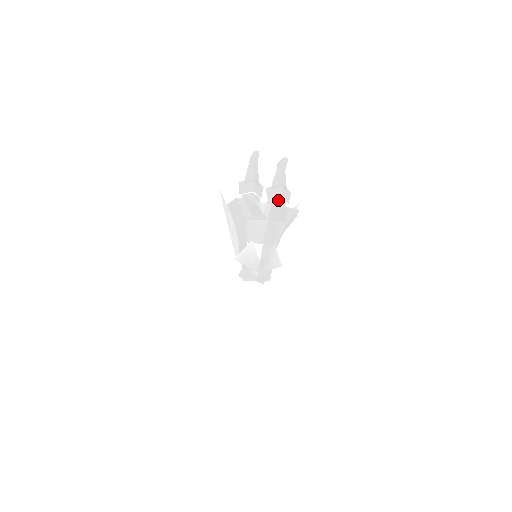
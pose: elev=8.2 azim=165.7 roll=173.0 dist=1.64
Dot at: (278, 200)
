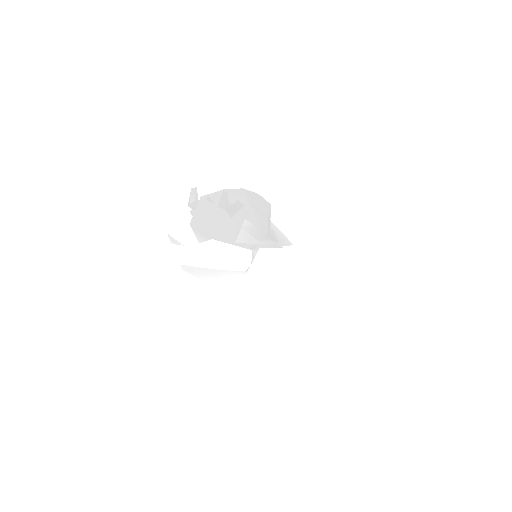
Dot at: occluded
